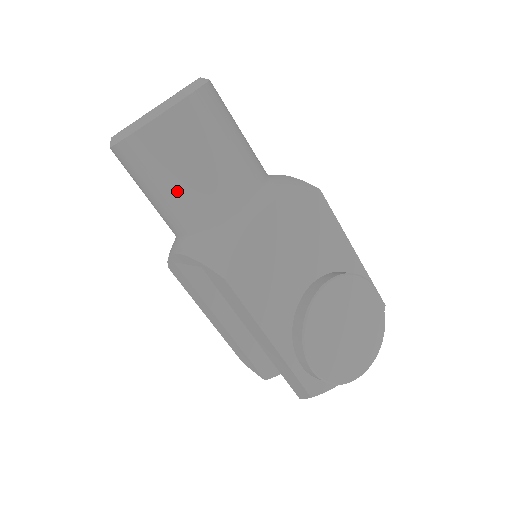
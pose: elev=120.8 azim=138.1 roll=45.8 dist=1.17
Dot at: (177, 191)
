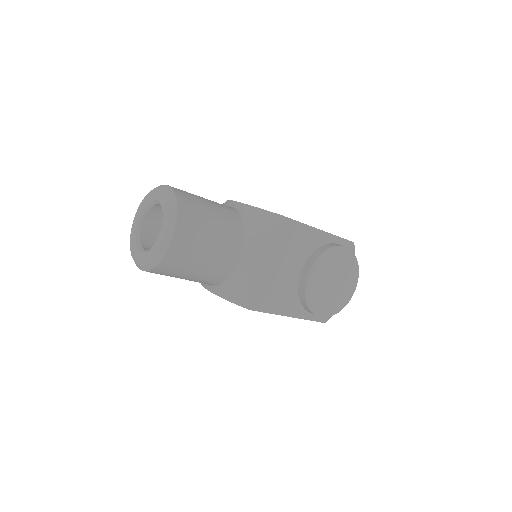
Dot at: (195, 277)
